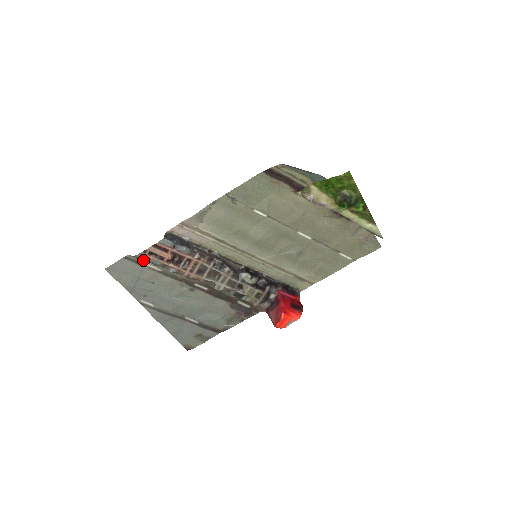
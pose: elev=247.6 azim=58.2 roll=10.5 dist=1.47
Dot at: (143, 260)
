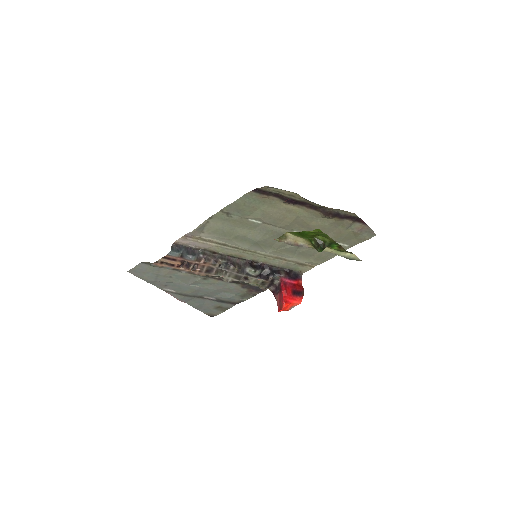
Dot at: occluded
